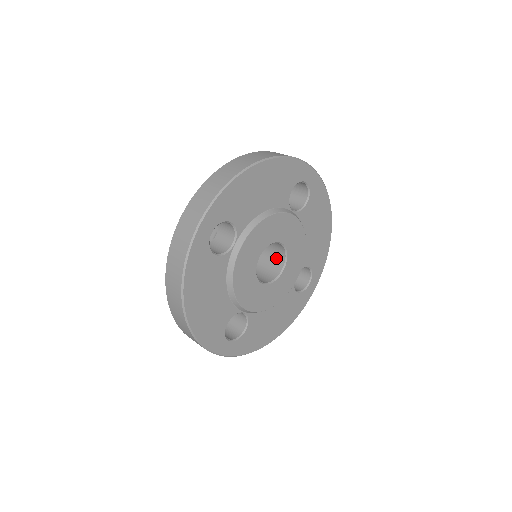
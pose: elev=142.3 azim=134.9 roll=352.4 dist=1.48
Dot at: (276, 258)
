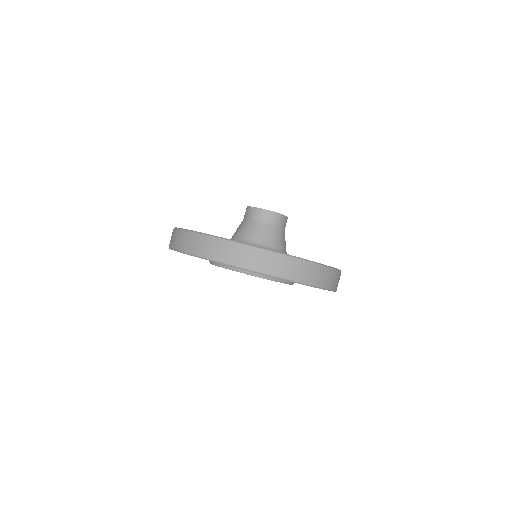
Dot at: occluded
